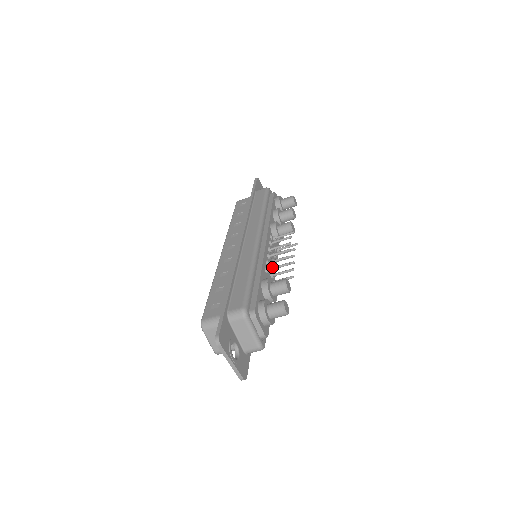
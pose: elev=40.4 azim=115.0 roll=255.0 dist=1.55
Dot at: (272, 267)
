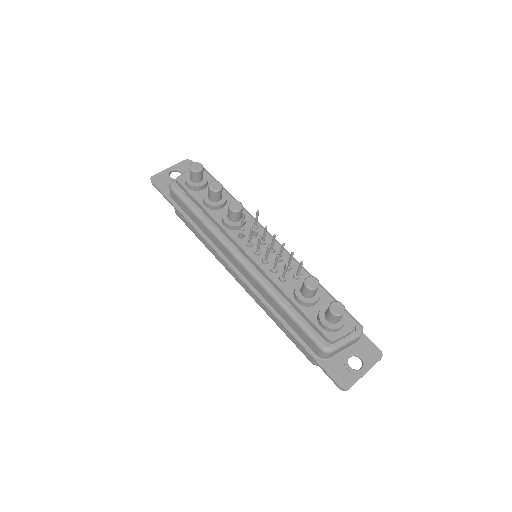
Dot at: (282, 276)
